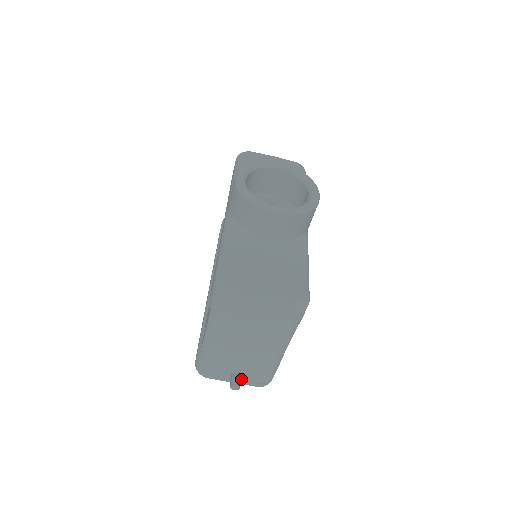
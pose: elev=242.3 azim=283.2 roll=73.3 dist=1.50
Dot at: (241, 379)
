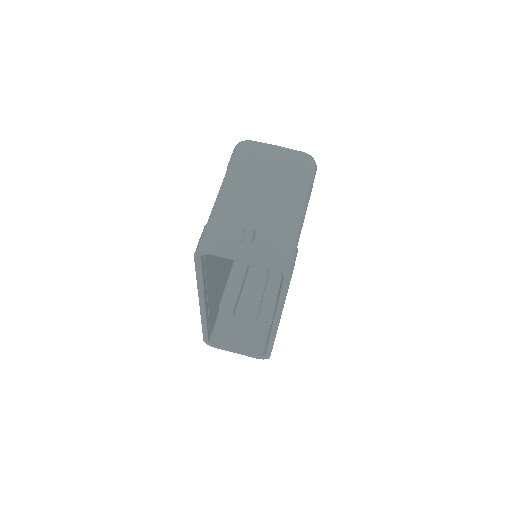
Dot at: (253, 250)
